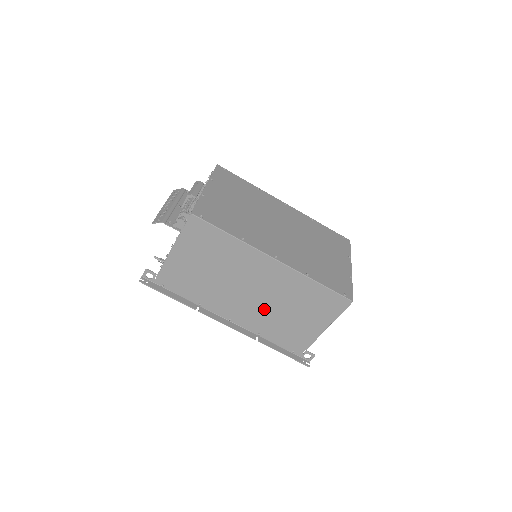
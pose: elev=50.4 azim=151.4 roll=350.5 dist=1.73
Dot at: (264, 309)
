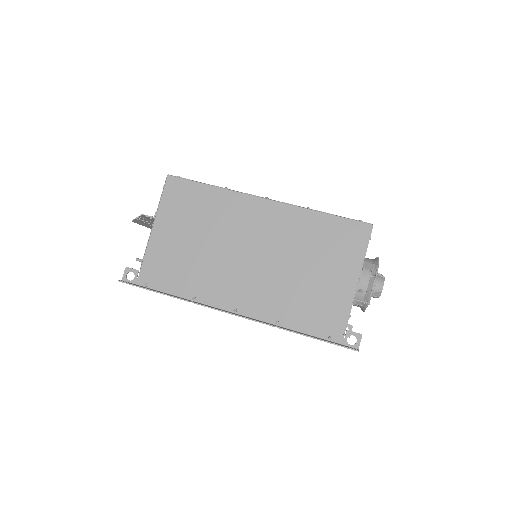
Dot at: (273, 277)
